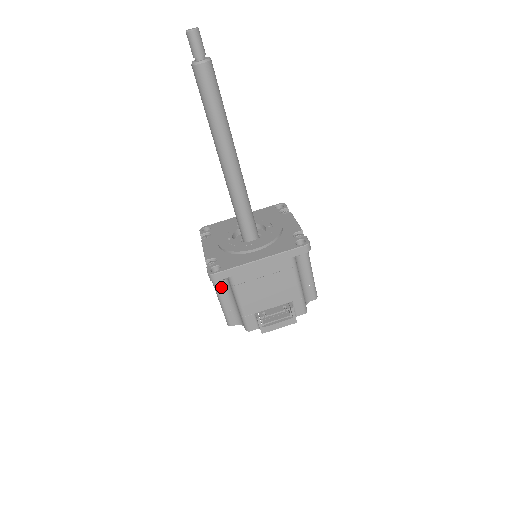
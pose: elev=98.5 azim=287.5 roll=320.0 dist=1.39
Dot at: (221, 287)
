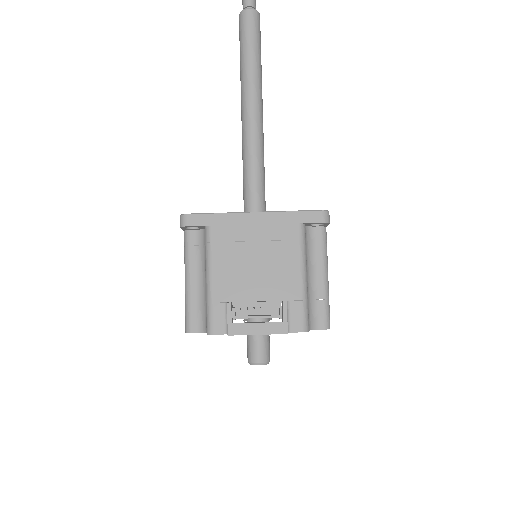
Dot at: (193, 258)
